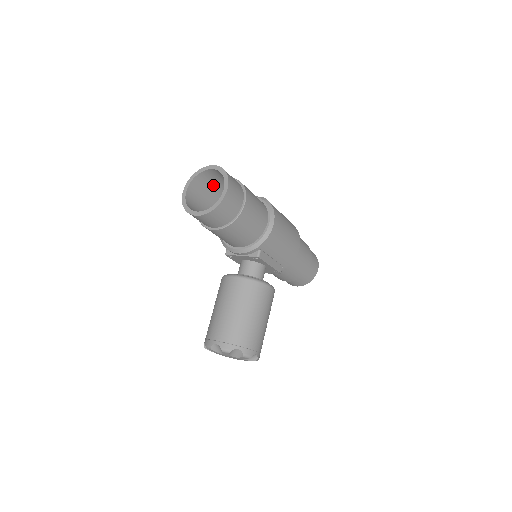
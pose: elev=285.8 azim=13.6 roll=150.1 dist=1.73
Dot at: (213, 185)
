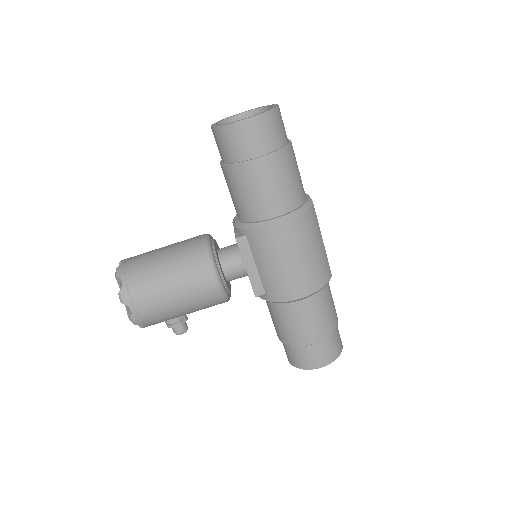
Dot at: occluded
